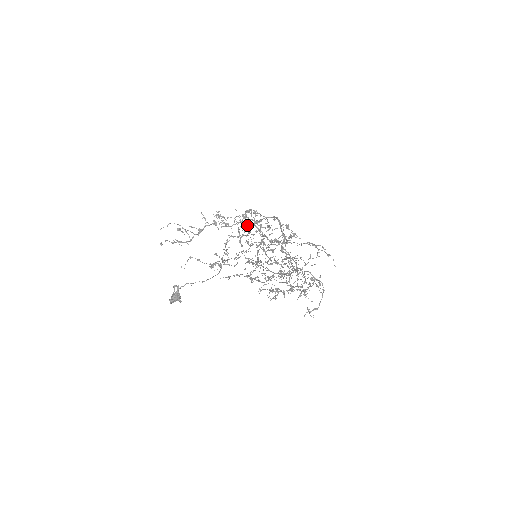
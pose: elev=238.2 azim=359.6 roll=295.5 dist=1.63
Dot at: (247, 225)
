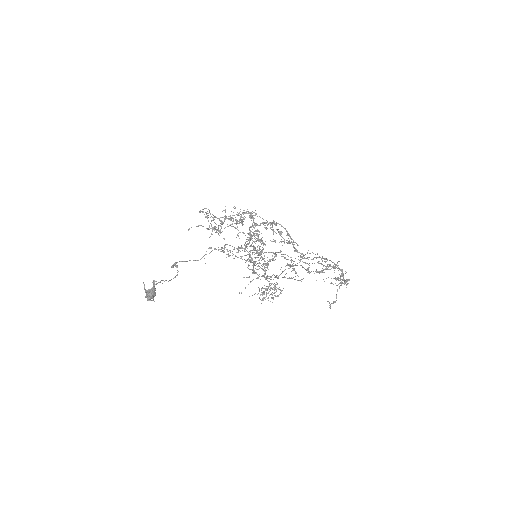
Dot at: occluded
